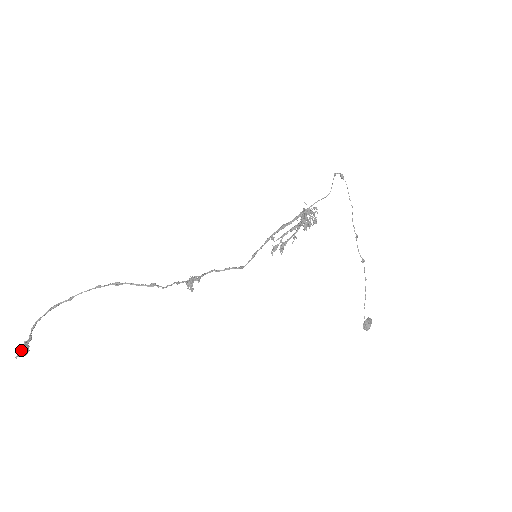
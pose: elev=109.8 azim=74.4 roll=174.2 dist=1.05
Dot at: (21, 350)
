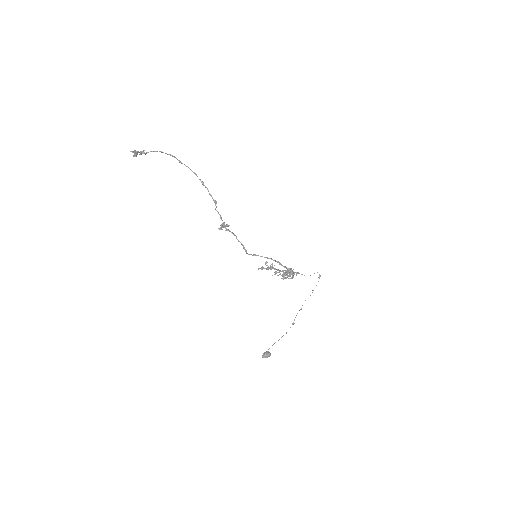
Dot at: (138, 151)
